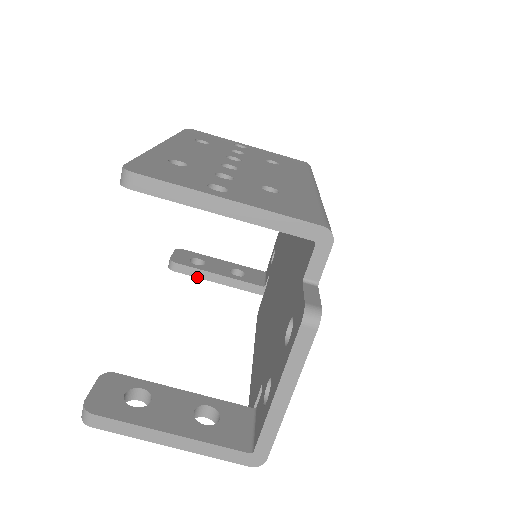
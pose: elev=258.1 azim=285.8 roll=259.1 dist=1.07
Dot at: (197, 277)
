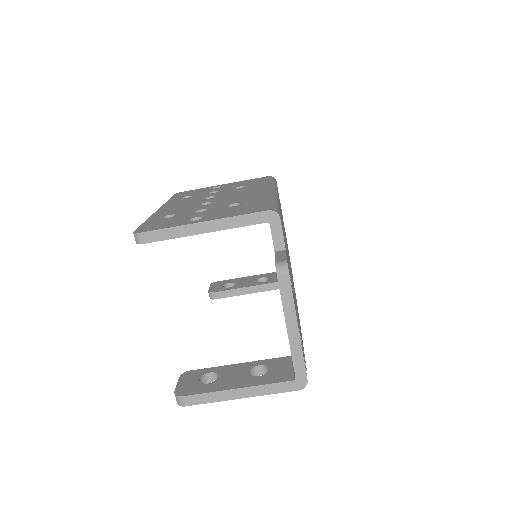
Dot at: occluded
